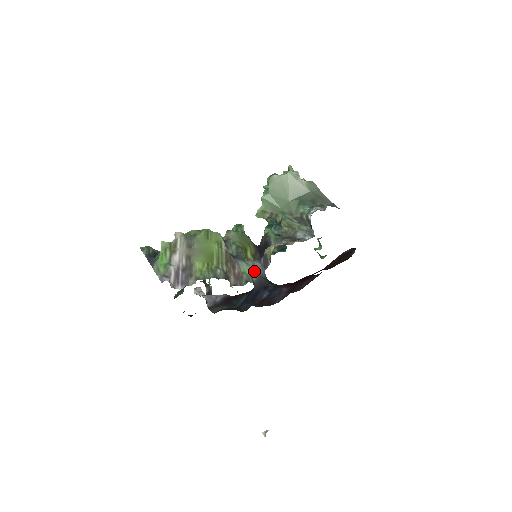
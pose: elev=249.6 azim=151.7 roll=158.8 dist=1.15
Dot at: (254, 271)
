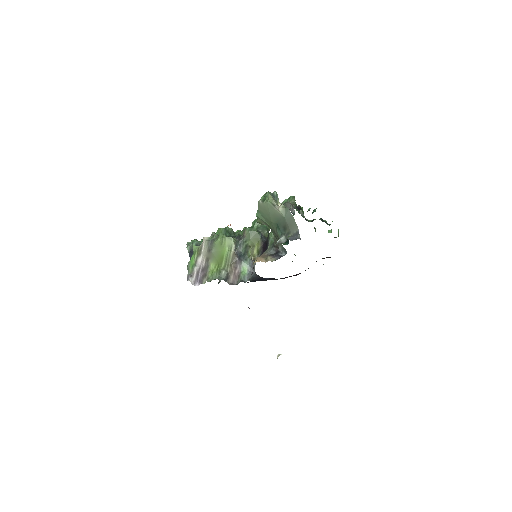
Dot at: (252, 269)
